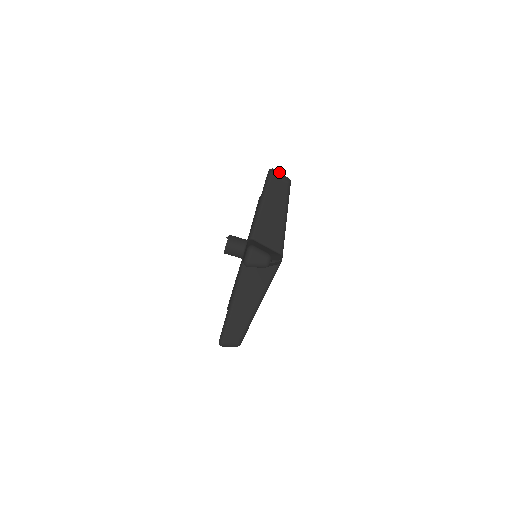
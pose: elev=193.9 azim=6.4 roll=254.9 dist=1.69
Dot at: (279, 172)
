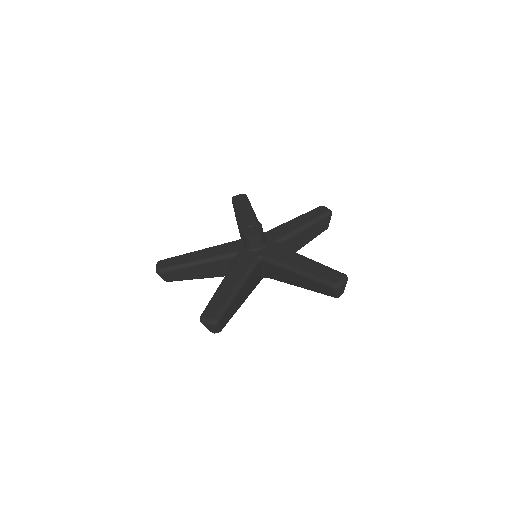
Dot at: occluded
